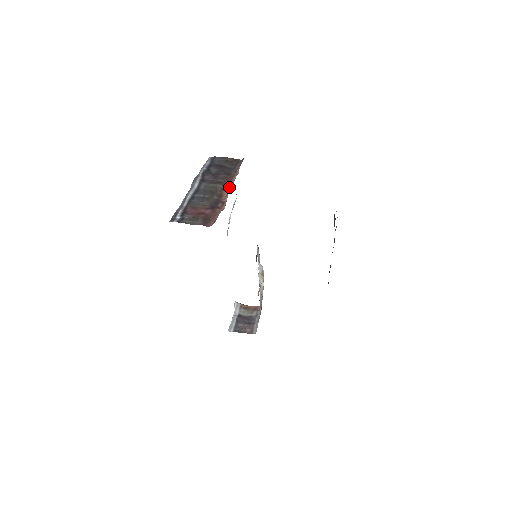
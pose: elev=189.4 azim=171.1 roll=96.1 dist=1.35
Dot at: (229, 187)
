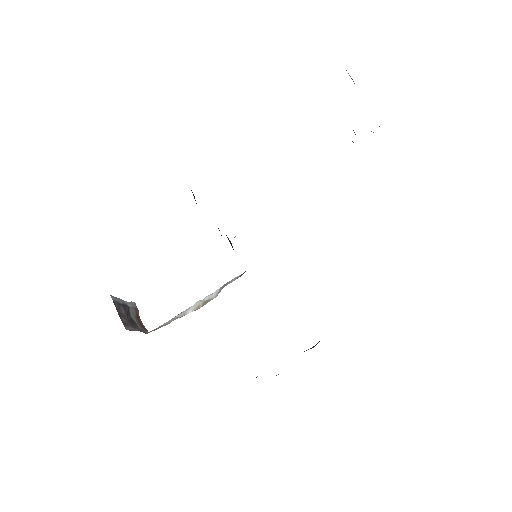
Dot at: occluded
